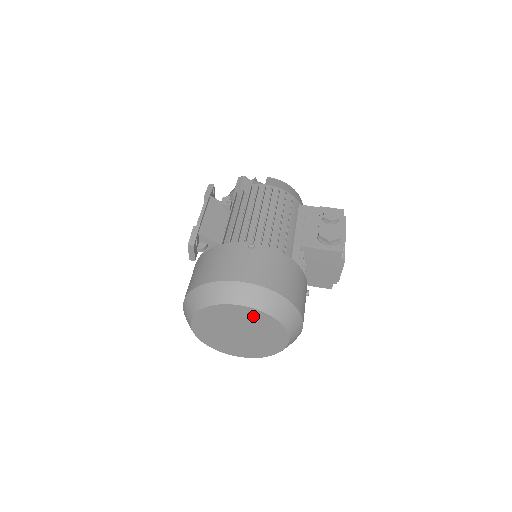
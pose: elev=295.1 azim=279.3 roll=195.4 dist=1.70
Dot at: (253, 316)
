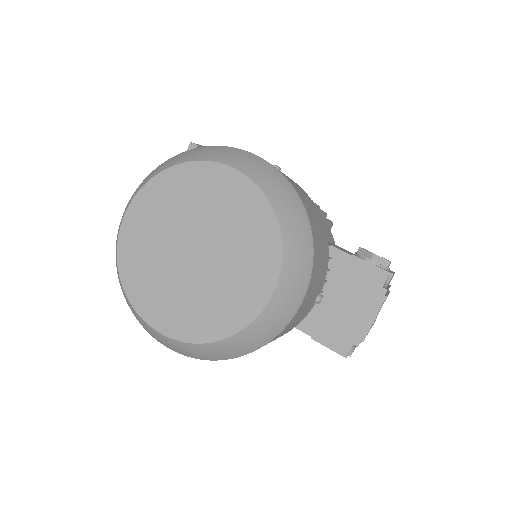
Dot at: (241, 203)
